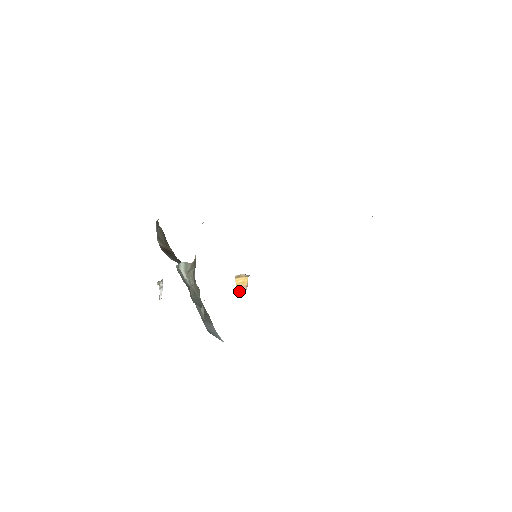
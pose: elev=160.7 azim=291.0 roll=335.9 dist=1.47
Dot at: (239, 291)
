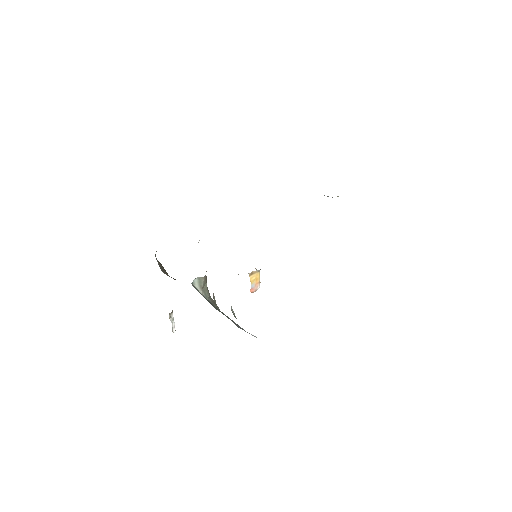
Dot at: (254, 289)
